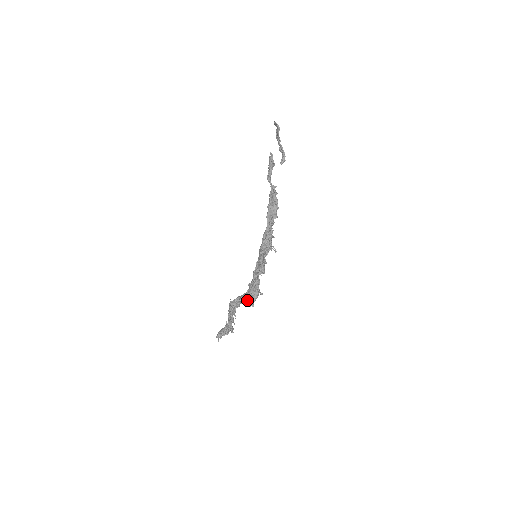
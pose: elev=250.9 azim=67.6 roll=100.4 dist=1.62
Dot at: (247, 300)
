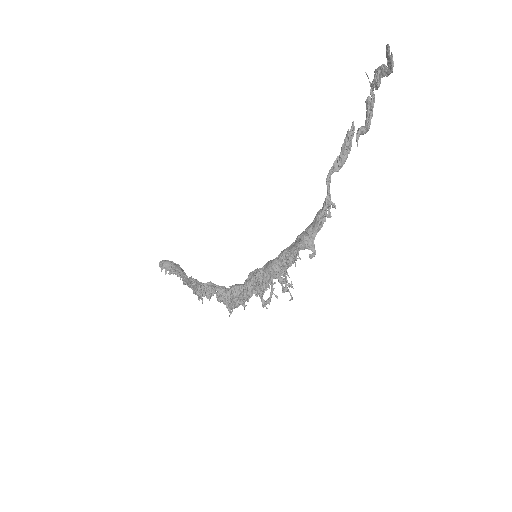
Dot at: (223, 301)
